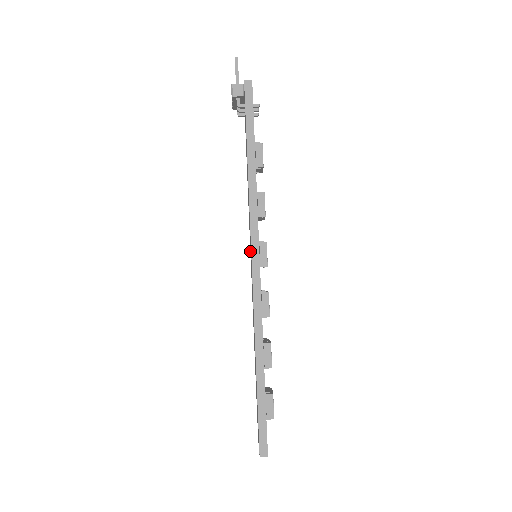
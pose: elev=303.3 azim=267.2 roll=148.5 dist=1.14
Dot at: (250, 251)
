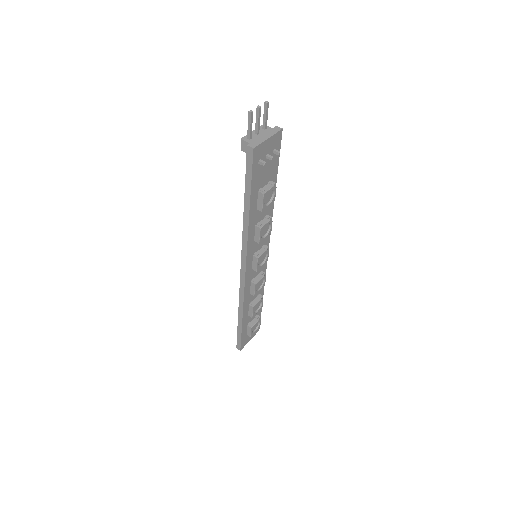
Dot at: occluded
